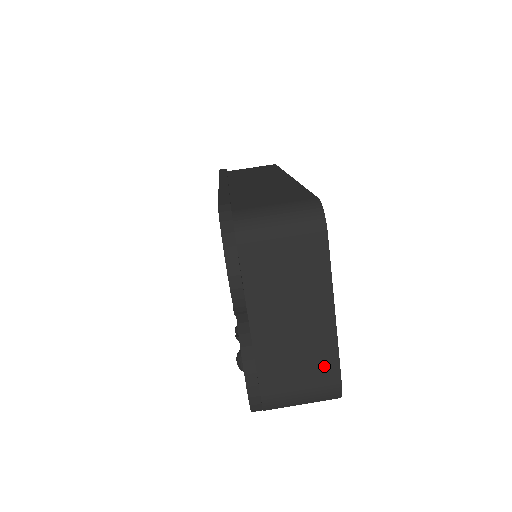
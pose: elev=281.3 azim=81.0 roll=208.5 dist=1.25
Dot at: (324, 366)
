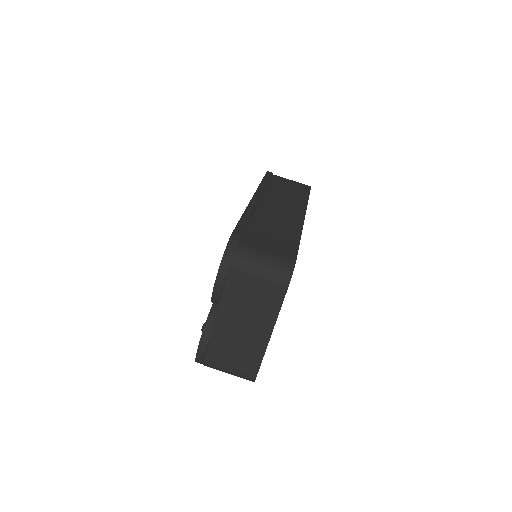
Dot at: (251, 360)
